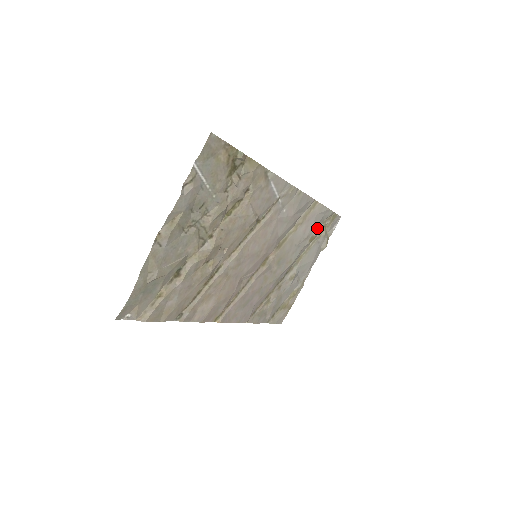
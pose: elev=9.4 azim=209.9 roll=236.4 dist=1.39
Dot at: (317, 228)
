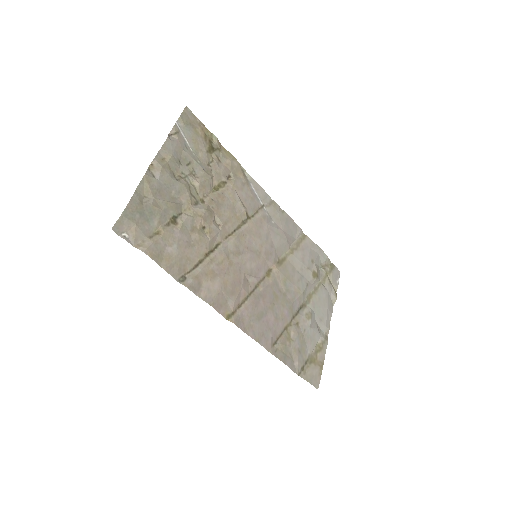
Dot at: (316, 267)
